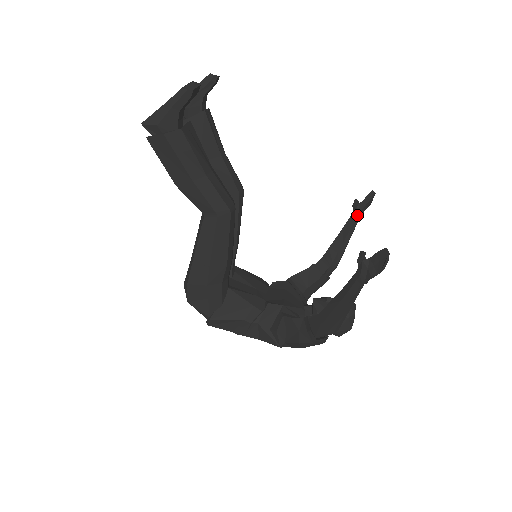
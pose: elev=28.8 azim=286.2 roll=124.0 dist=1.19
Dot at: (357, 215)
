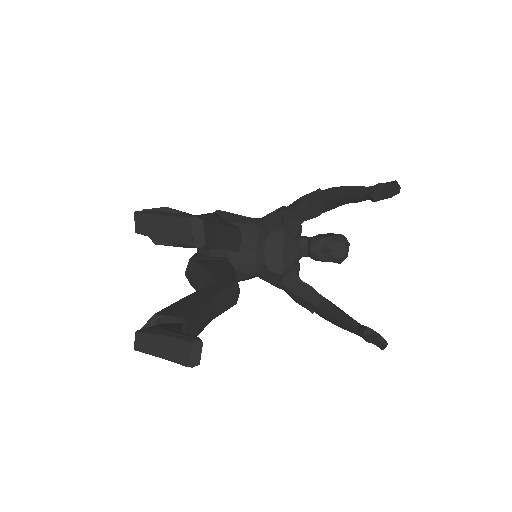
Dot at: occluded
